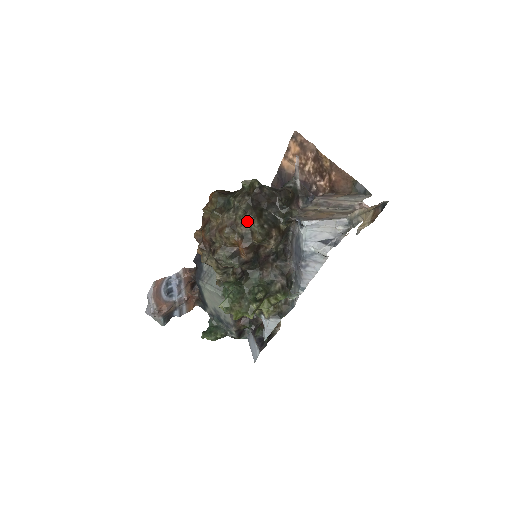
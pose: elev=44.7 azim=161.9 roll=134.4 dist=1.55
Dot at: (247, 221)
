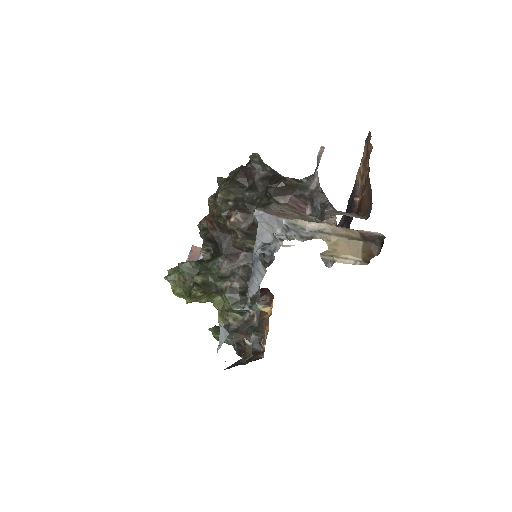
Dot at: occluded
